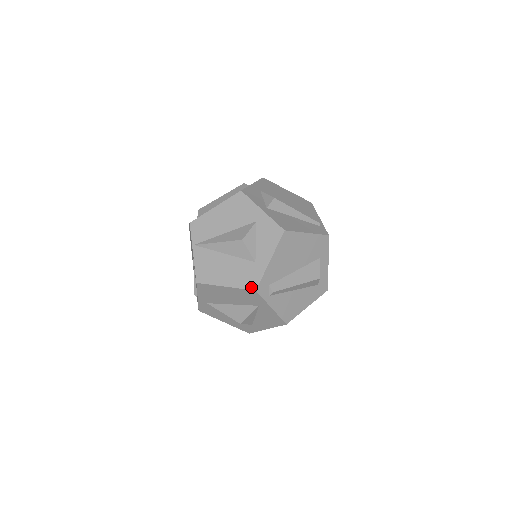
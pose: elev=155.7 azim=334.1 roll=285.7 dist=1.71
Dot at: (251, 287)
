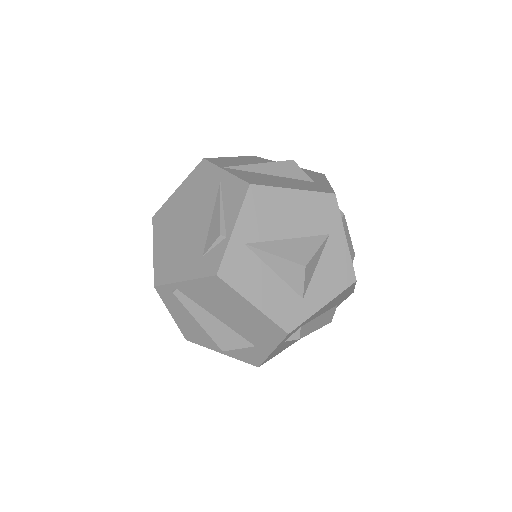
Dot at: (327, 191)
